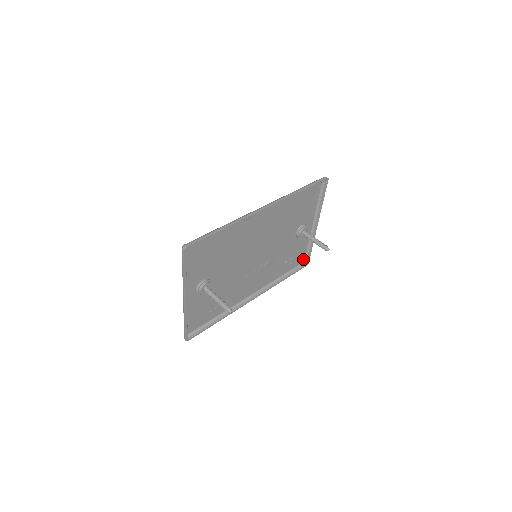
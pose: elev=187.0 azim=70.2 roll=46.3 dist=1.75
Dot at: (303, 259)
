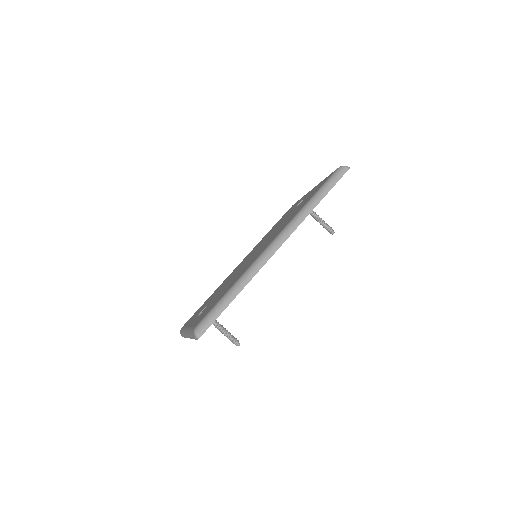
Dot at: occluded
